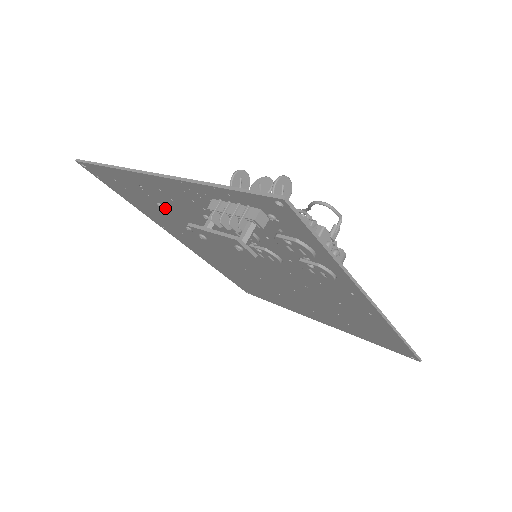
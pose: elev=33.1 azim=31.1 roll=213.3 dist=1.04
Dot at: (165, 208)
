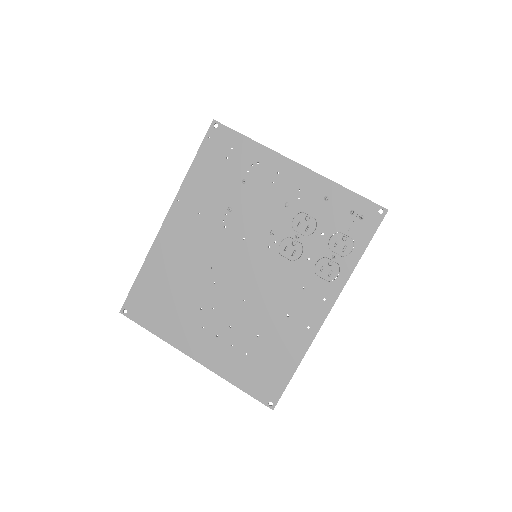
Dot at: (242, 186)
